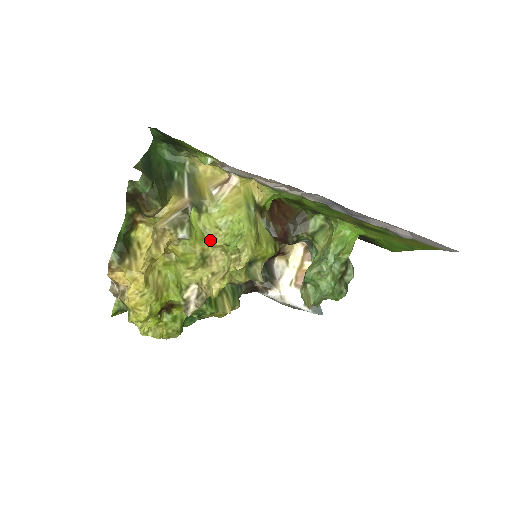
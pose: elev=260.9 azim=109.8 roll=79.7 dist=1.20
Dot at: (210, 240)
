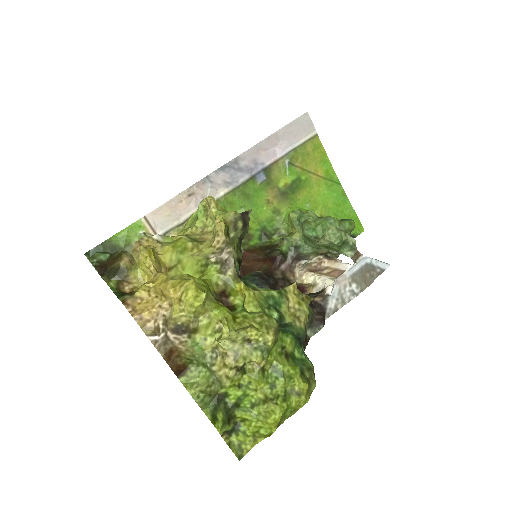
Dot at: occluded
